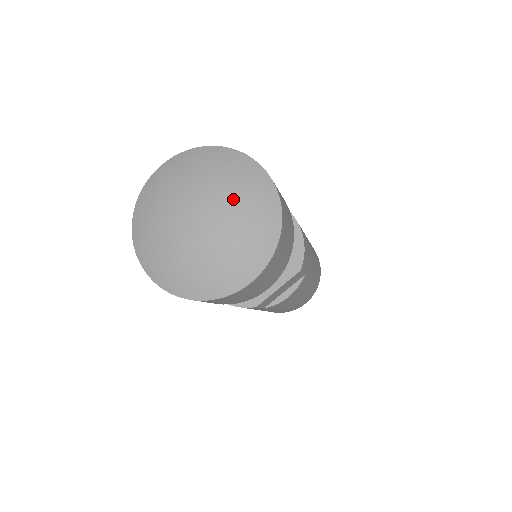
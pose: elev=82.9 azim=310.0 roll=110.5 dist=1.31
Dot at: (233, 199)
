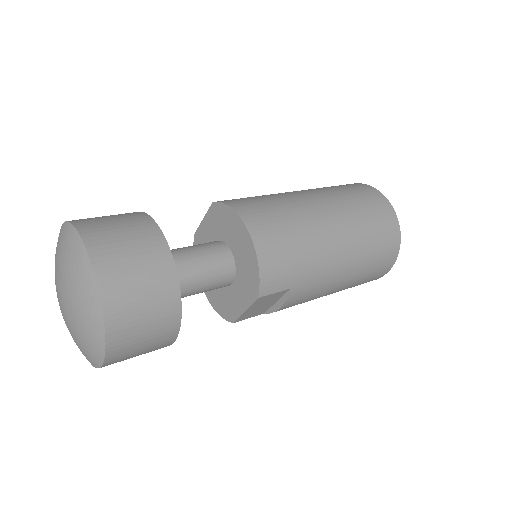
Dot at: (70, 290)
